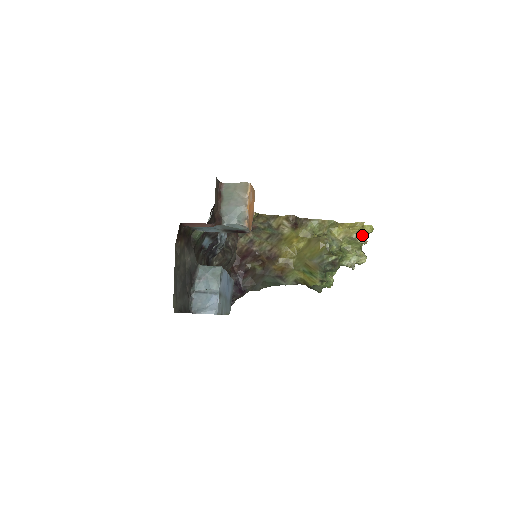
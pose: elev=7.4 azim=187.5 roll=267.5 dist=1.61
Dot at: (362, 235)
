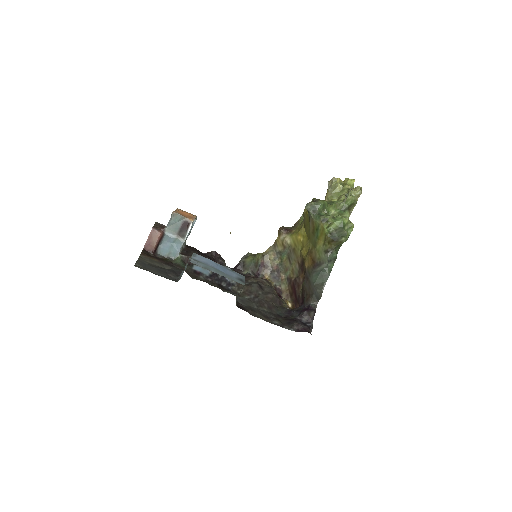
Dot at: (329, 181)
